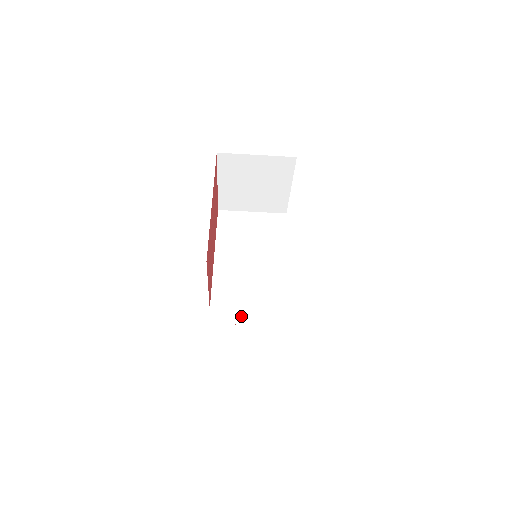
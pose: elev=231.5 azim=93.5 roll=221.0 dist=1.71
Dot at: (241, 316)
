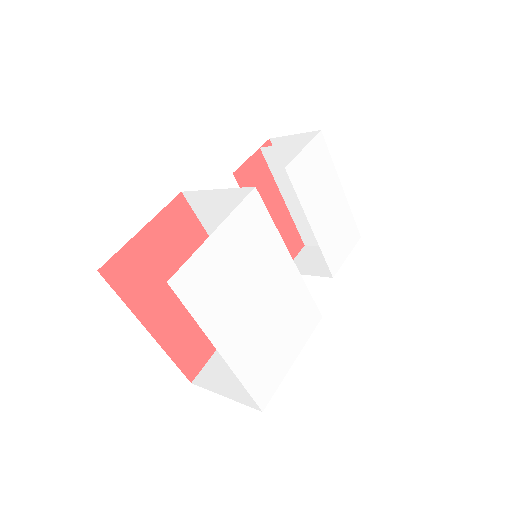
Dot at: (305, 236)
